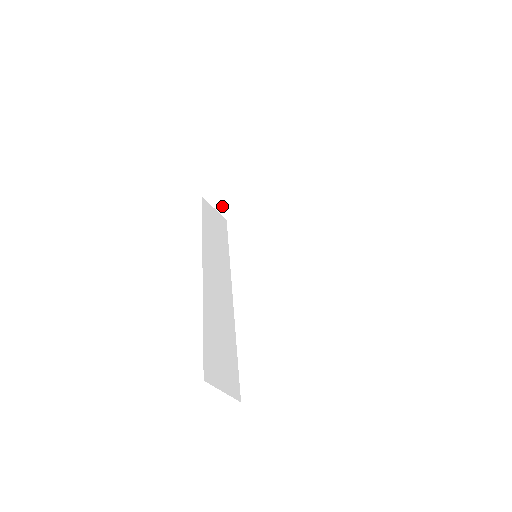
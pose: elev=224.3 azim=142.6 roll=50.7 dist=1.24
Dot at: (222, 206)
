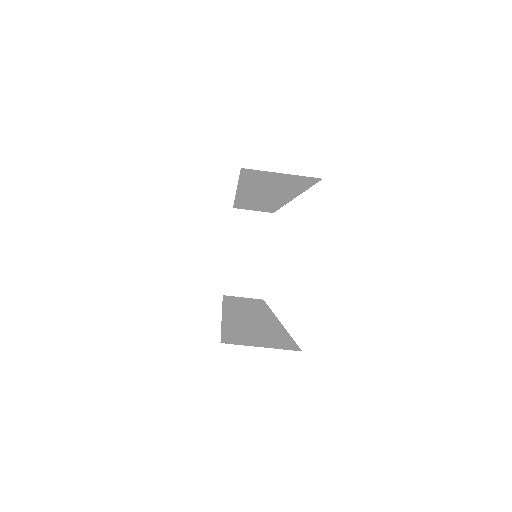
Dot at: (247, 290)
